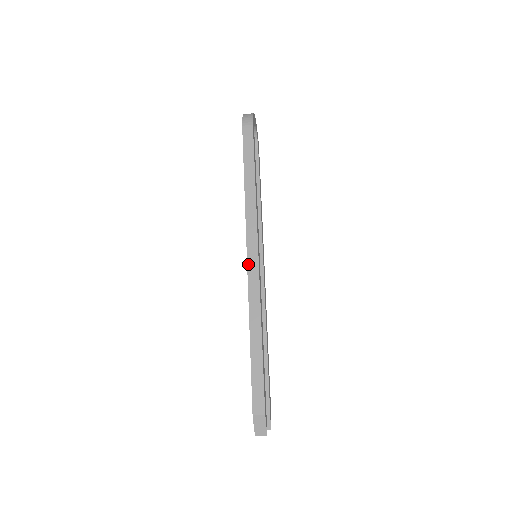
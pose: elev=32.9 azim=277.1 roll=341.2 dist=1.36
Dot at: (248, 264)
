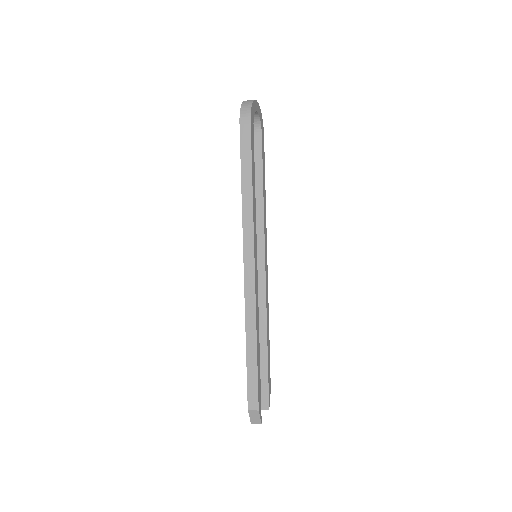
Dot at: (245, 273)
